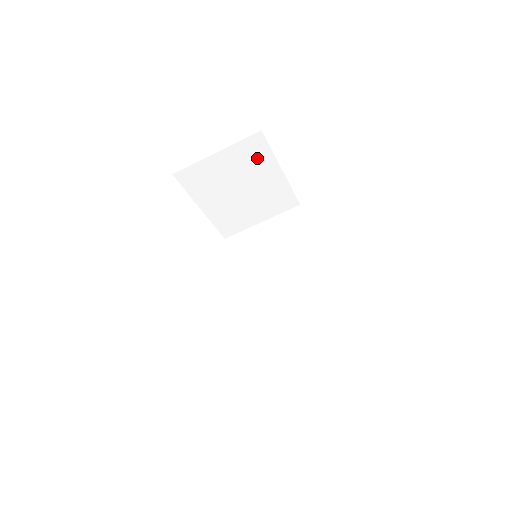
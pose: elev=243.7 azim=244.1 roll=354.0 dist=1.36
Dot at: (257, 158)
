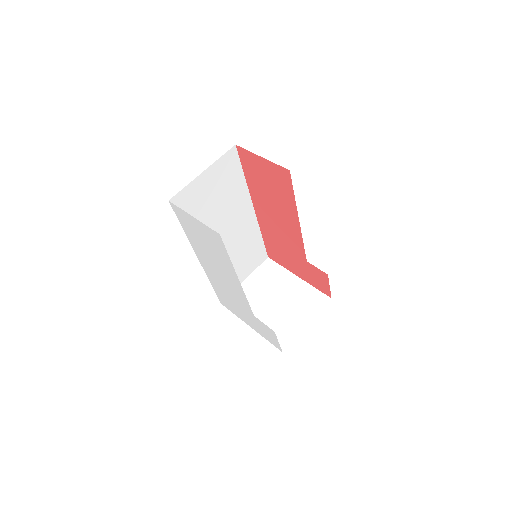
Dot at: (274, 274)
